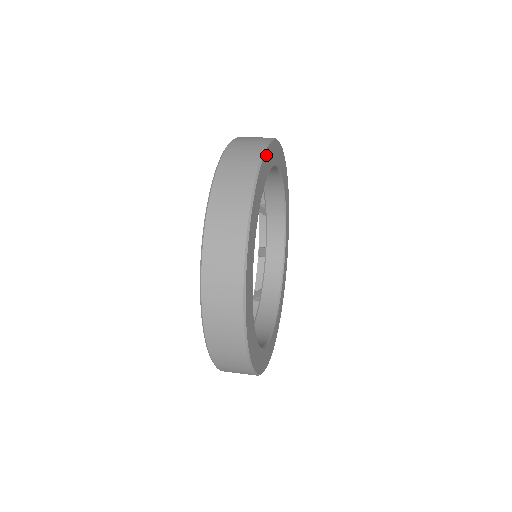
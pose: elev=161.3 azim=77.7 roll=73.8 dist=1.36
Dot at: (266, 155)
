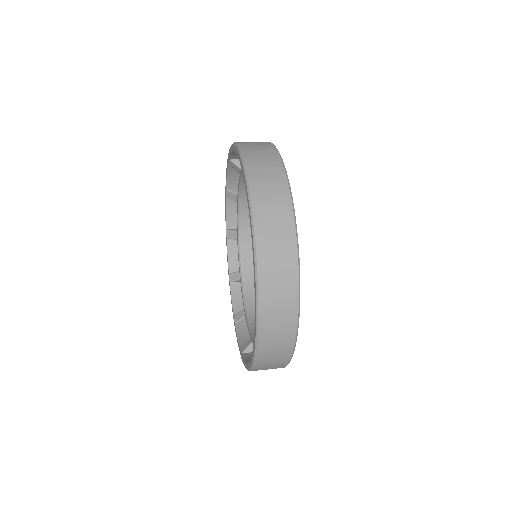
Dot at: occluded
